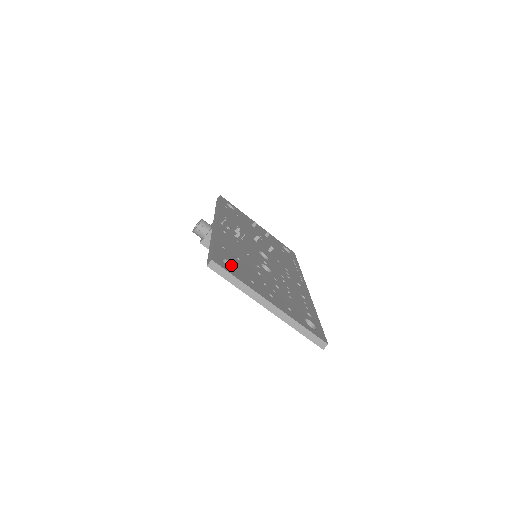
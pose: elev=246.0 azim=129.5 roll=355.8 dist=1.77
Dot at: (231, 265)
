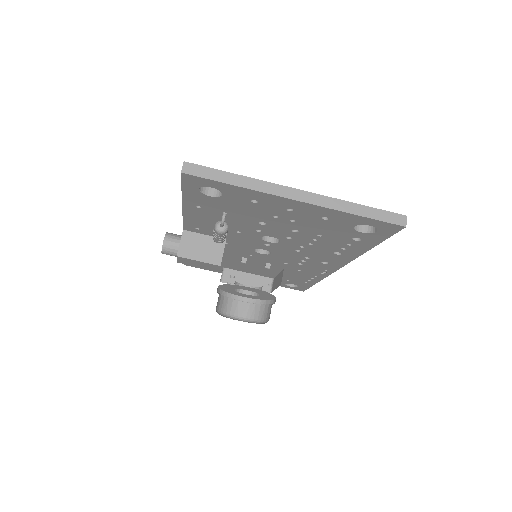
Dot at: occluded
